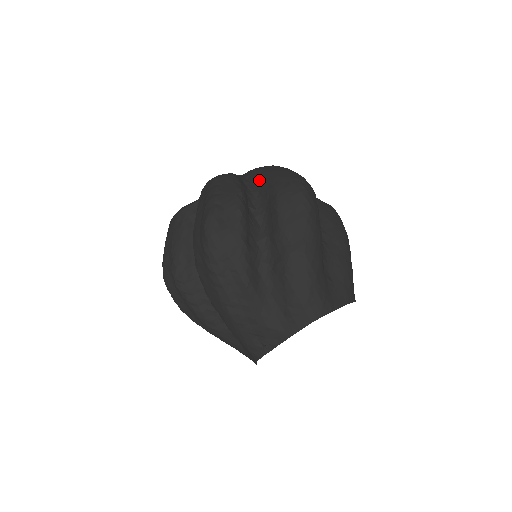
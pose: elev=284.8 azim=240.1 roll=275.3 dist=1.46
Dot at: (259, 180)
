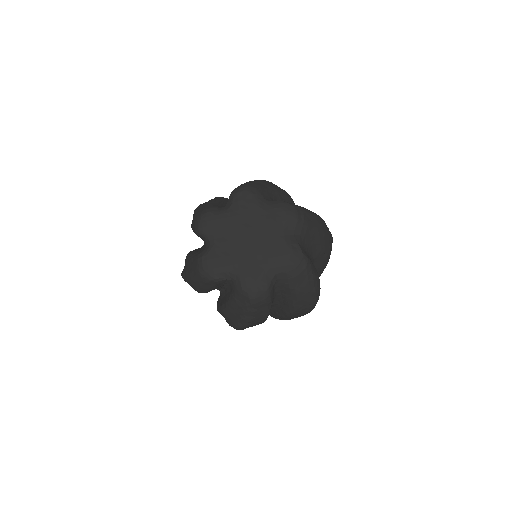
Dot at: (287, 291)
